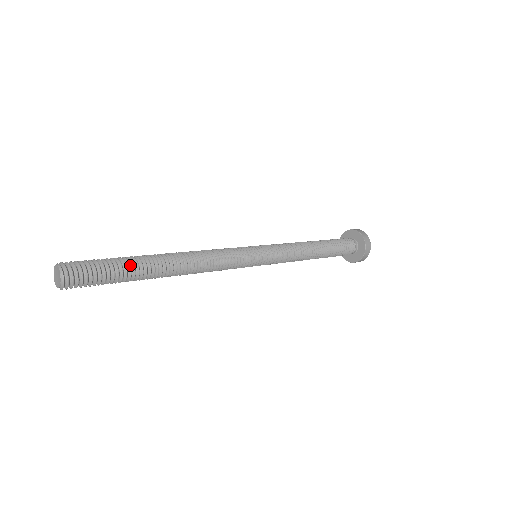
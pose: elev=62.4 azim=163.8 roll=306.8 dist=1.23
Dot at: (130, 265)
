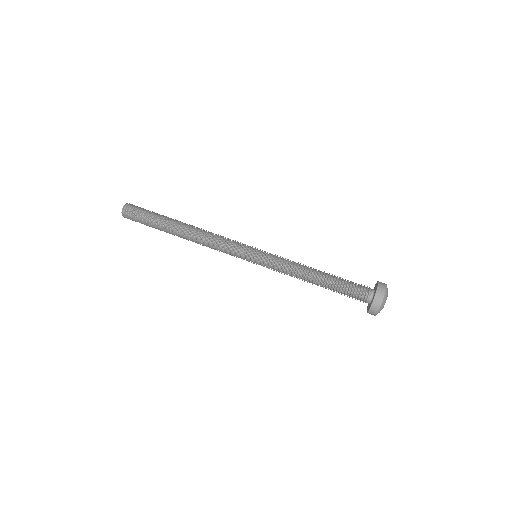
Dot at: (159, 218)
